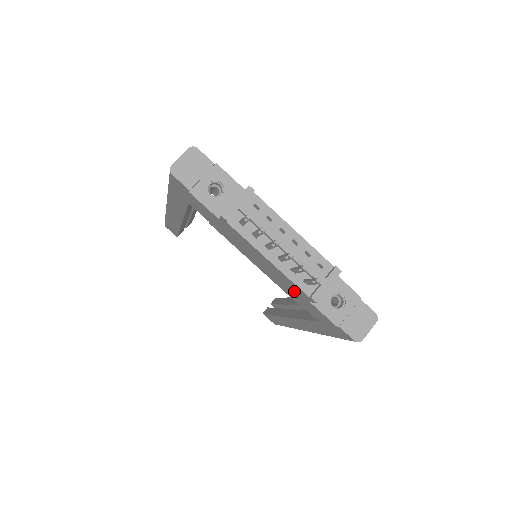
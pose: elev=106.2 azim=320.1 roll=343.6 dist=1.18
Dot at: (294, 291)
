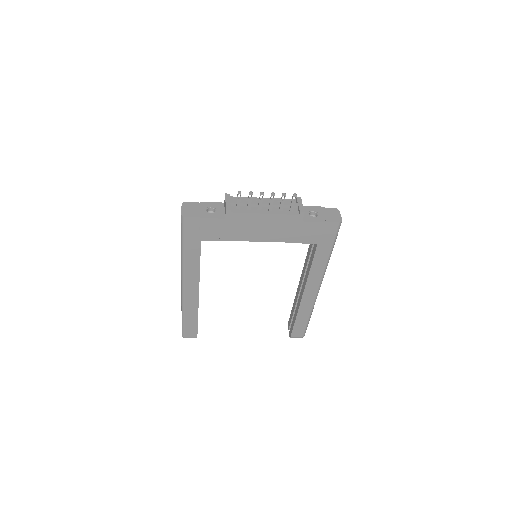
Dot at: (290, 227)
